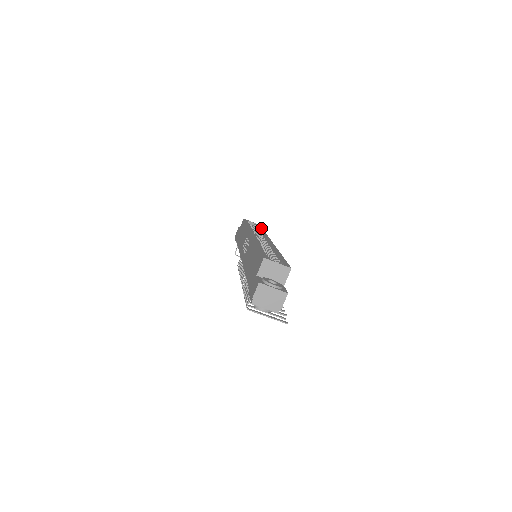
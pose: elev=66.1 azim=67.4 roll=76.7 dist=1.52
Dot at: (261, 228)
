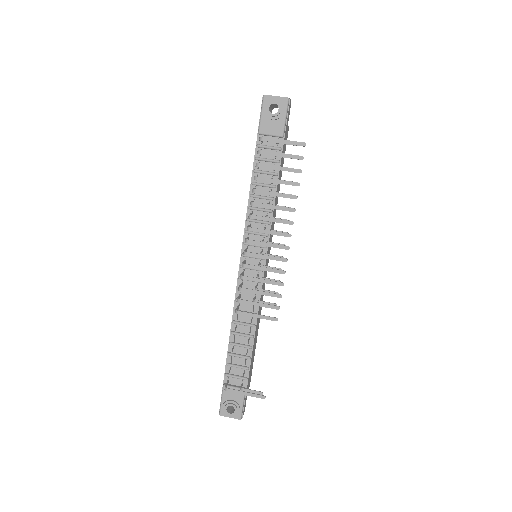
Dot at: occluded
